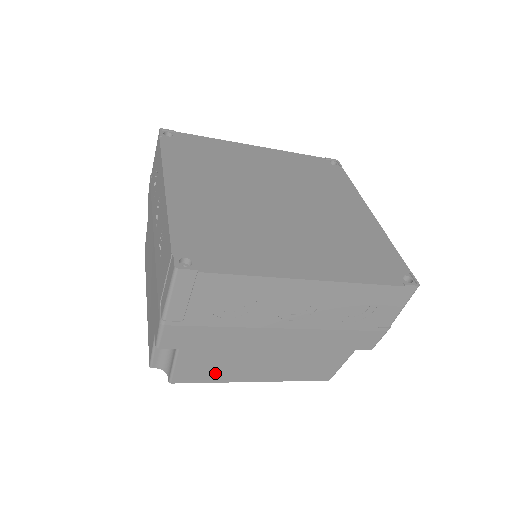
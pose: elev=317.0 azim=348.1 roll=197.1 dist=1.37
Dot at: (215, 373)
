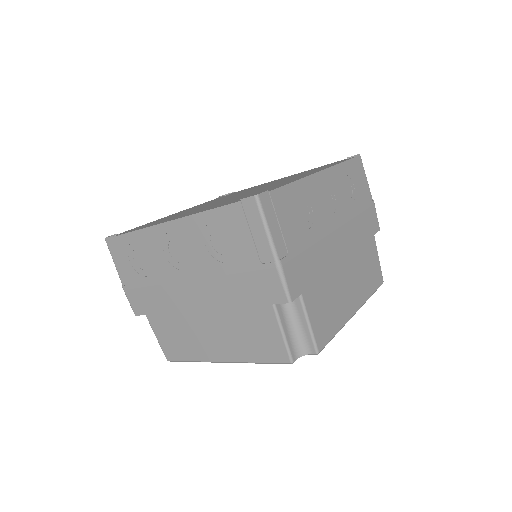
Dot at: (185, 347)
